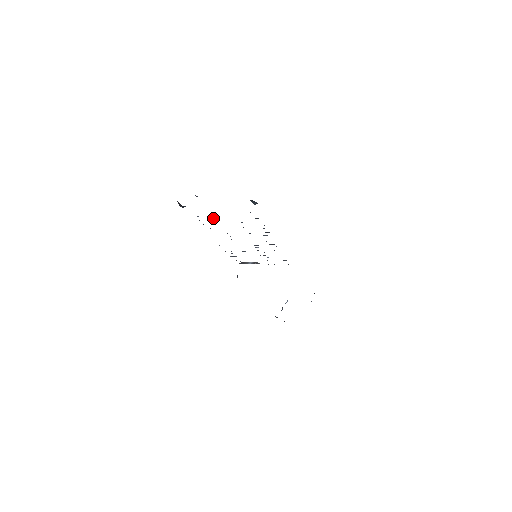
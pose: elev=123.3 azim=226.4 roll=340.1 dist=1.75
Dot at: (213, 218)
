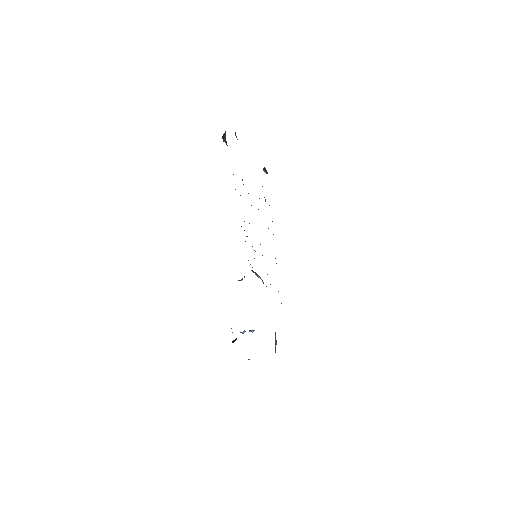
Dot at: occluded
